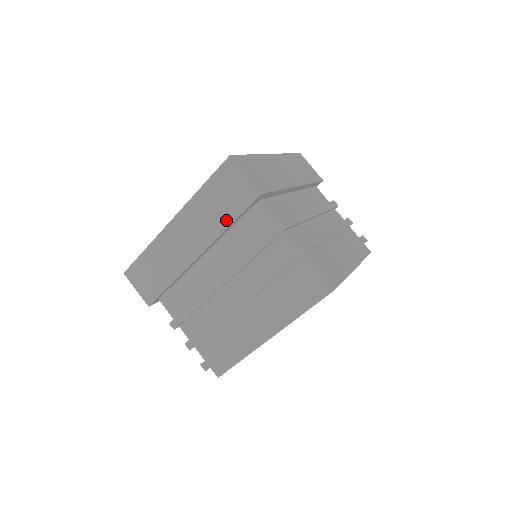
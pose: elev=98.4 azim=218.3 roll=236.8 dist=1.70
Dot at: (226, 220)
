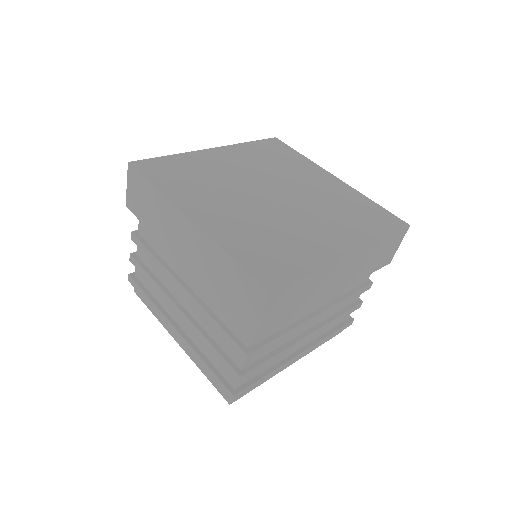
Dot at: (219, 294)
